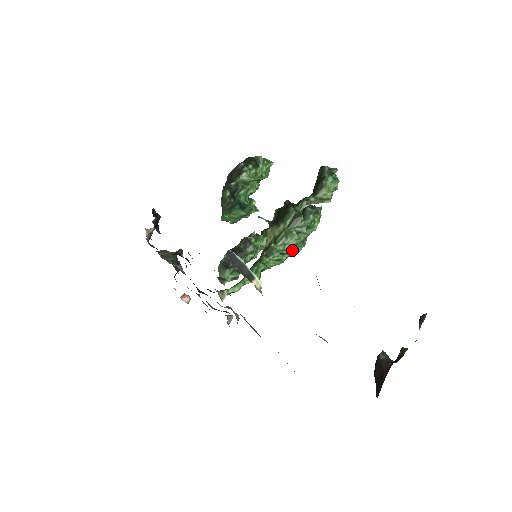
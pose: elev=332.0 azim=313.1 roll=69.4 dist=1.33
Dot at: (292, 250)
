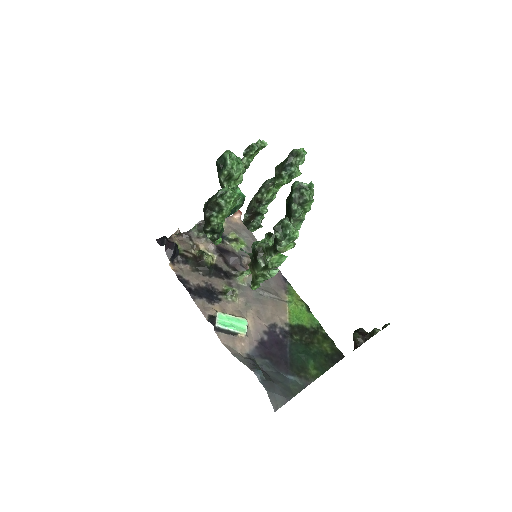
Dot at: occluded
